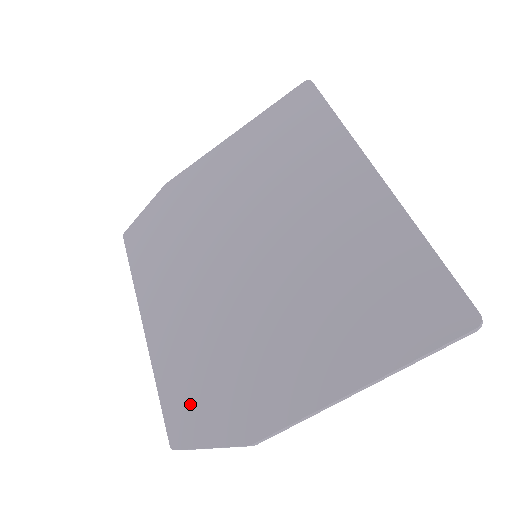
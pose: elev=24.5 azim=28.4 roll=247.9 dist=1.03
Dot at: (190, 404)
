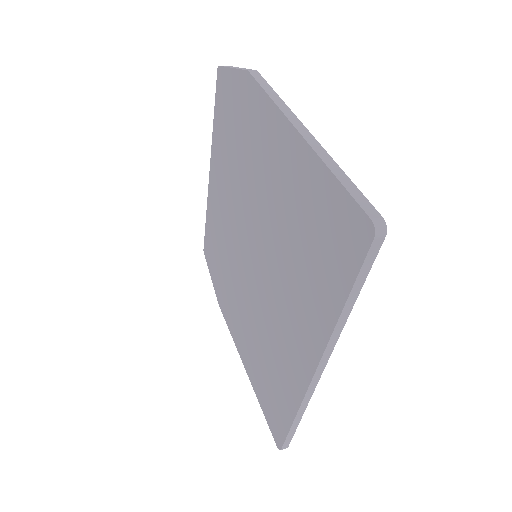
Dot at: (211, 252)
